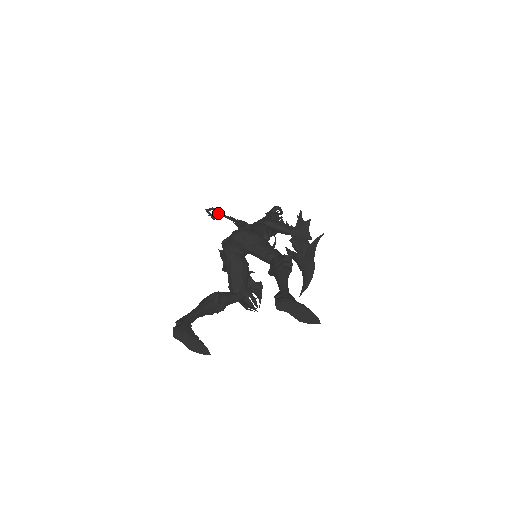
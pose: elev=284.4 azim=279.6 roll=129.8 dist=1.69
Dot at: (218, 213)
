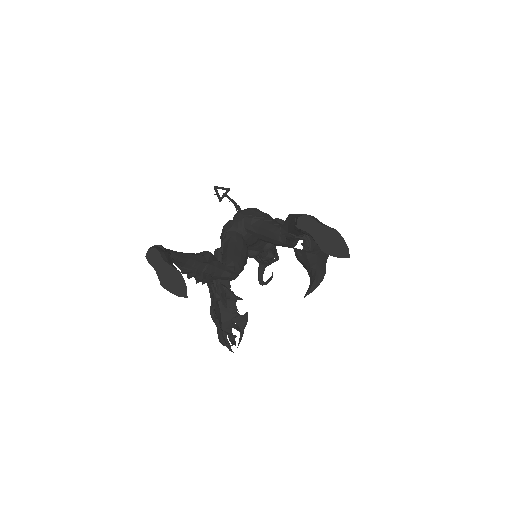
Dot at: (226, 194)
